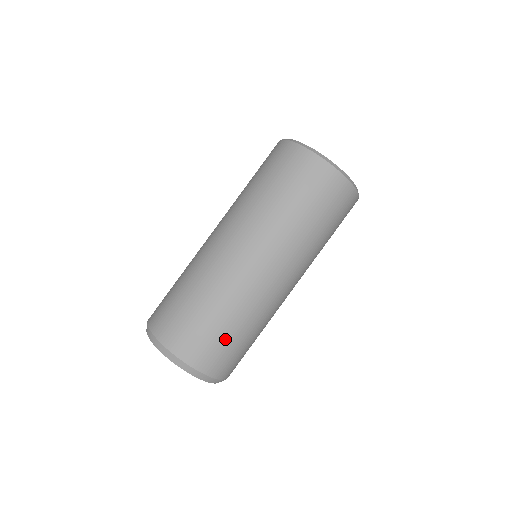
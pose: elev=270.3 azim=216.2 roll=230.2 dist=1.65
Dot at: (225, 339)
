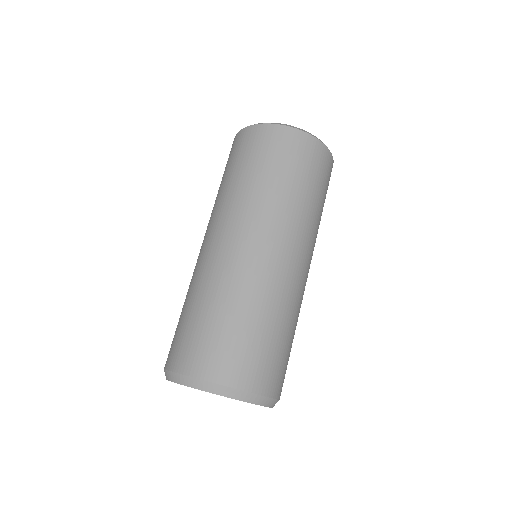
Dot at: (278, 348)
